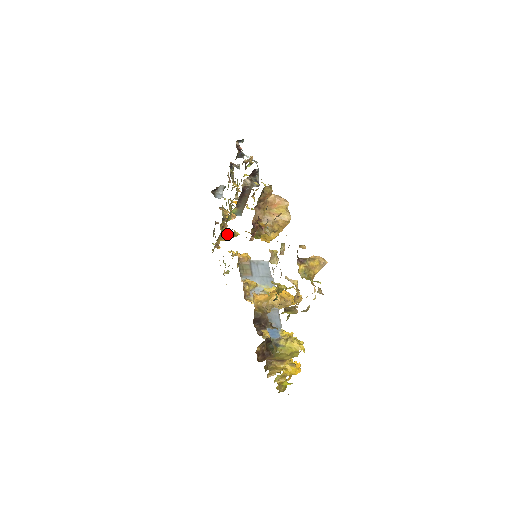
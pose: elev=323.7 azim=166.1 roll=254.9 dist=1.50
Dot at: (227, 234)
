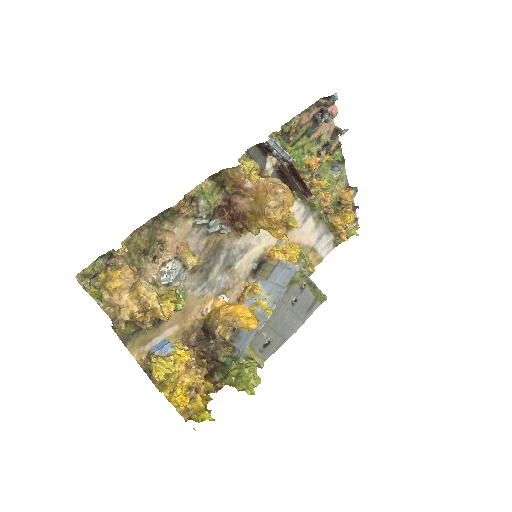
Dot at: (341, 223)
